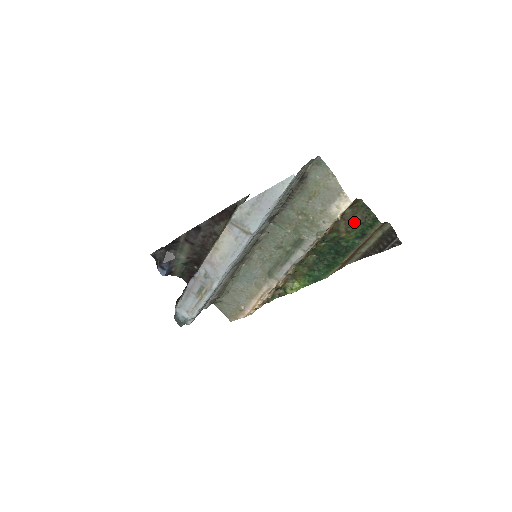
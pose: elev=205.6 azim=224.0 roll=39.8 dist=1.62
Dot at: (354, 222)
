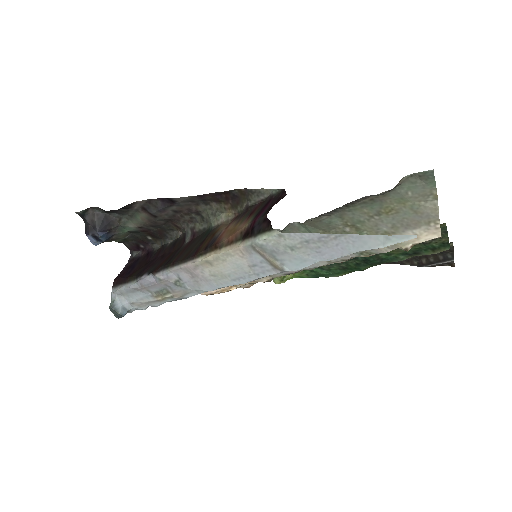
Dot at: occluded
